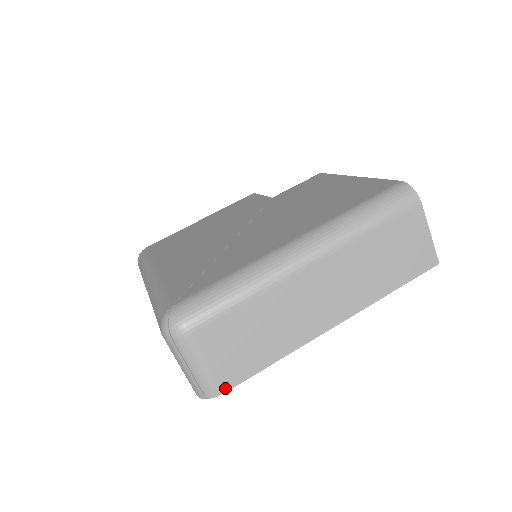
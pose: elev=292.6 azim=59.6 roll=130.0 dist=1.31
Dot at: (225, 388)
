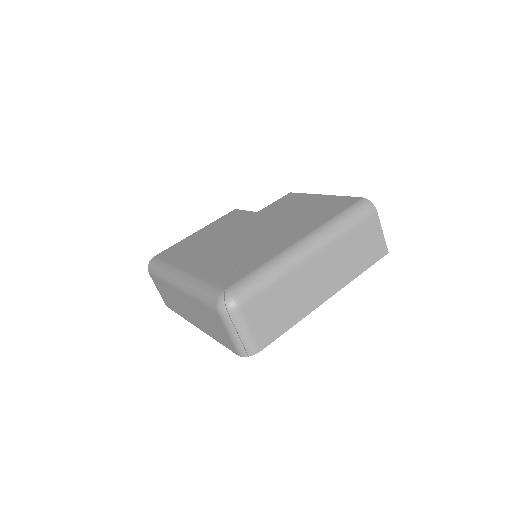
Dot at: (262, 347)
